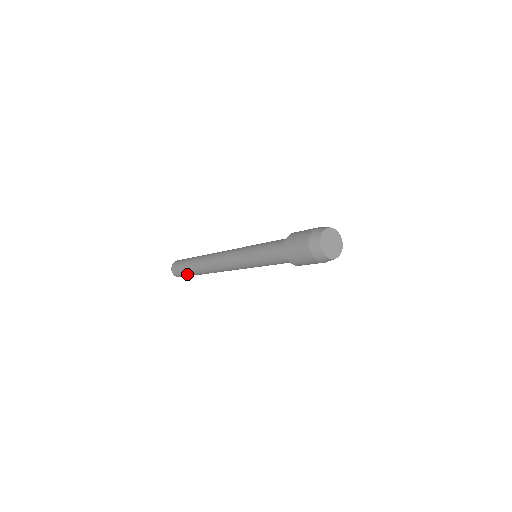
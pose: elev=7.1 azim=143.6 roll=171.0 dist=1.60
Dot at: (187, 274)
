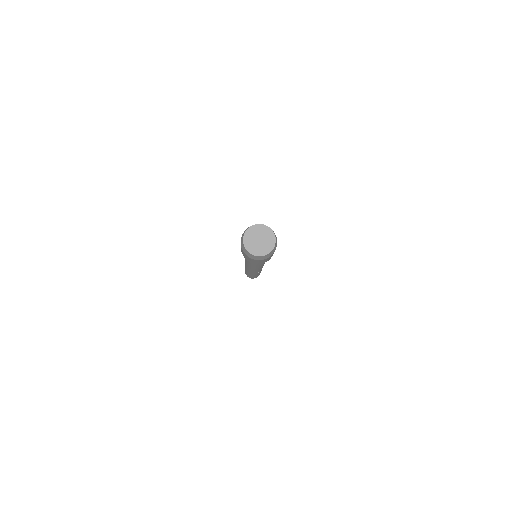
Dot at: occluded
